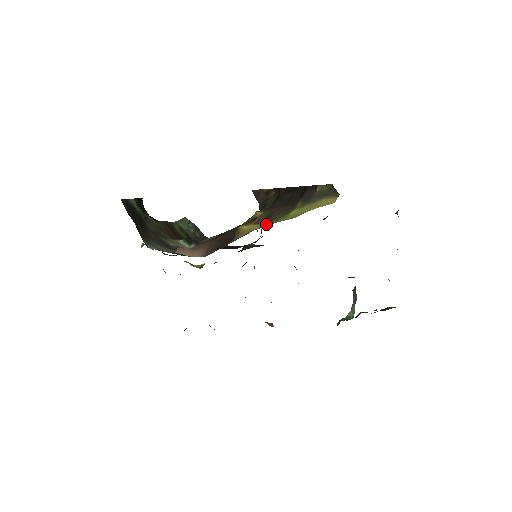
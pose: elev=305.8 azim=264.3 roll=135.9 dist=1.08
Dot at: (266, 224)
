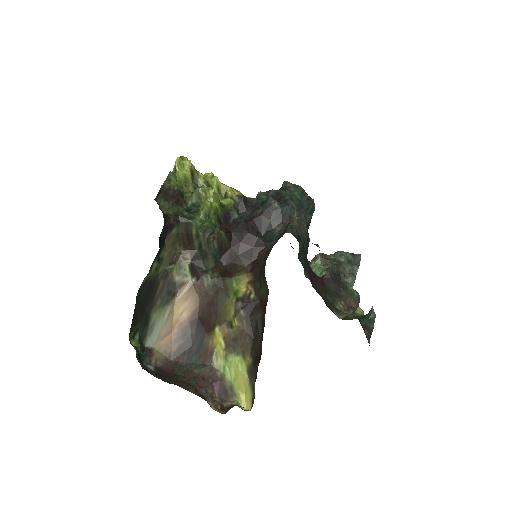
Dot at: (226, 352)
